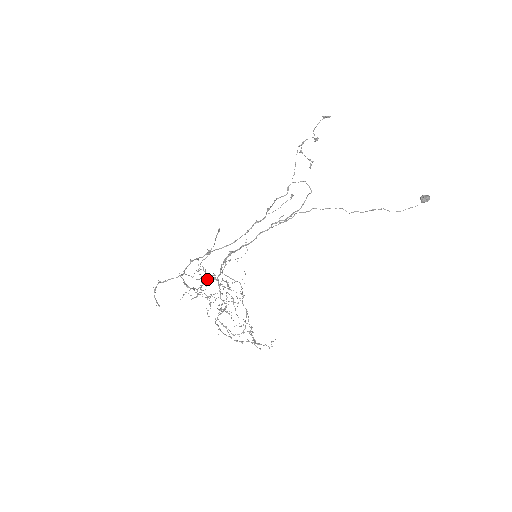
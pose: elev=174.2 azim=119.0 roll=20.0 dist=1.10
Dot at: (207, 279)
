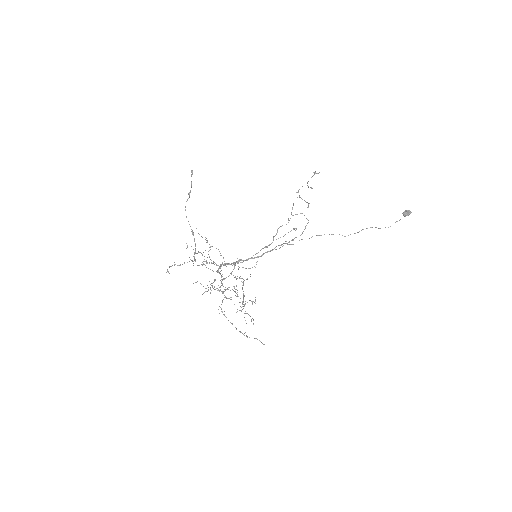
Dot at: occluded
